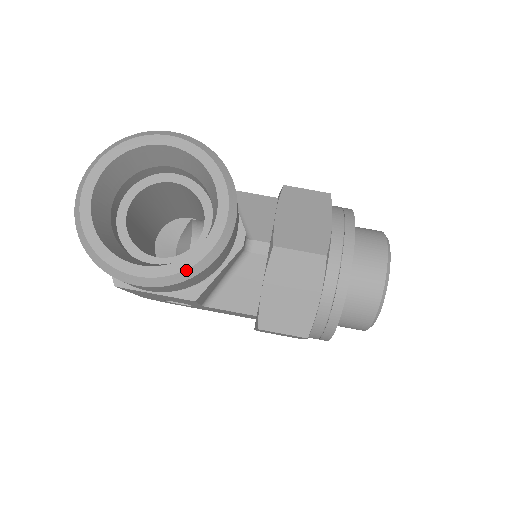
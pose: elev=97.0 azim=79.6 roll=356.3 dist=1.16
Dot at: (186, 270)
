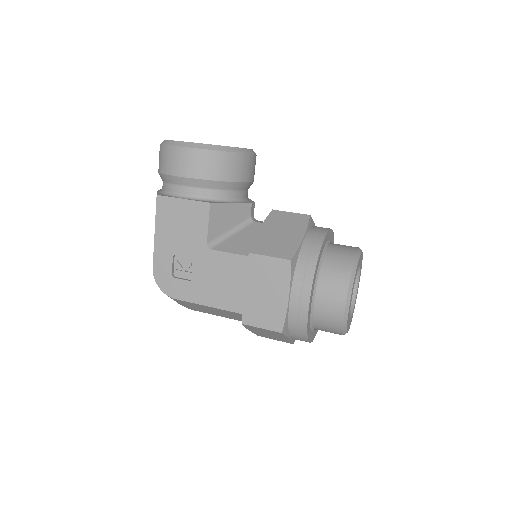
Dot at: (219, 146)
